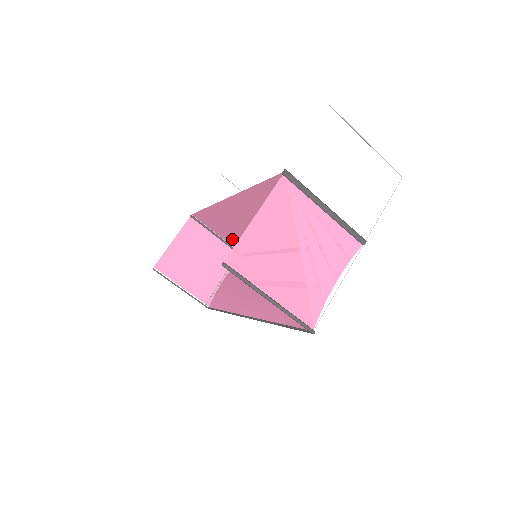
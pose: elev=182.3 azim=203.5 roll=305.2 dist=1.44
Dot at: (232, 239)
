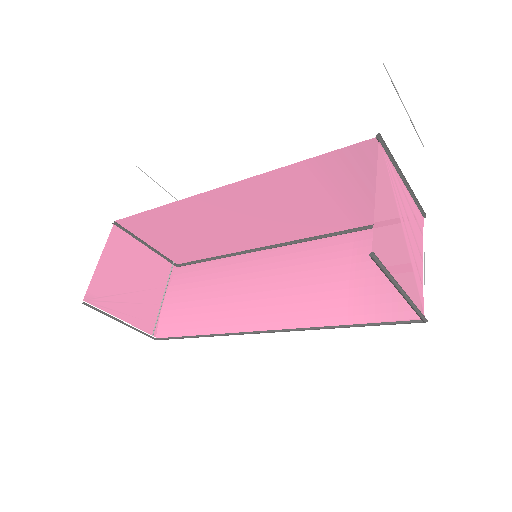
Dot at: (174, 246)
